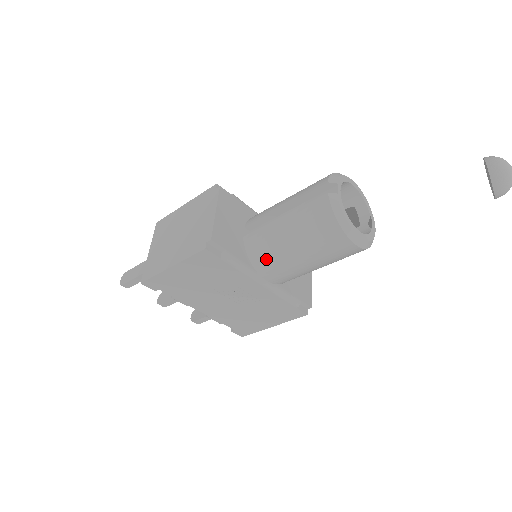
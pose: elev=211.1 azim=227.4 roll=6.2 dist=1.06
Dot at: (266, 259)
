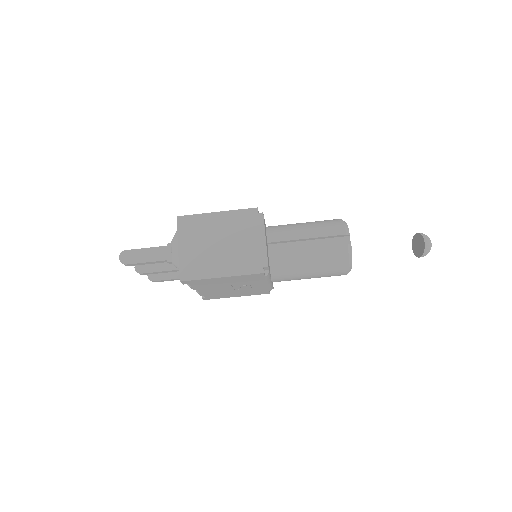
Dot at: (284, 273)
